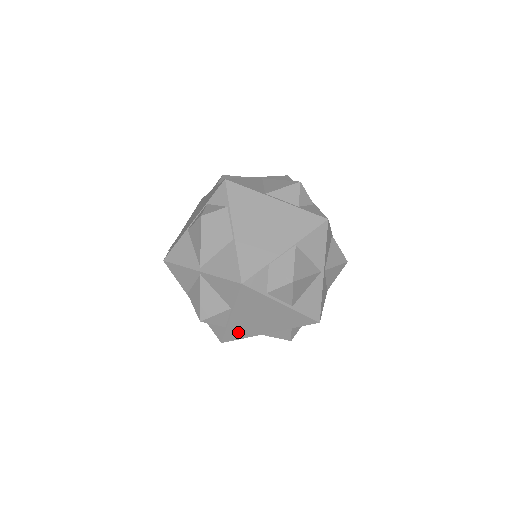
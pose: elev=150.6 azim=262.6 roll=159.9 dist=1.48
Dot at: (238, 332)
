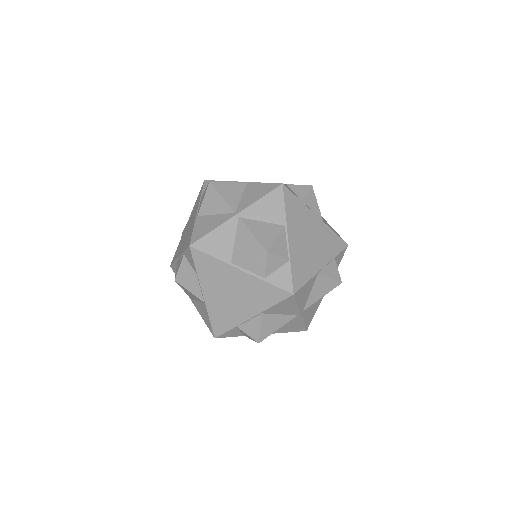
Dot at: (301, 269)
